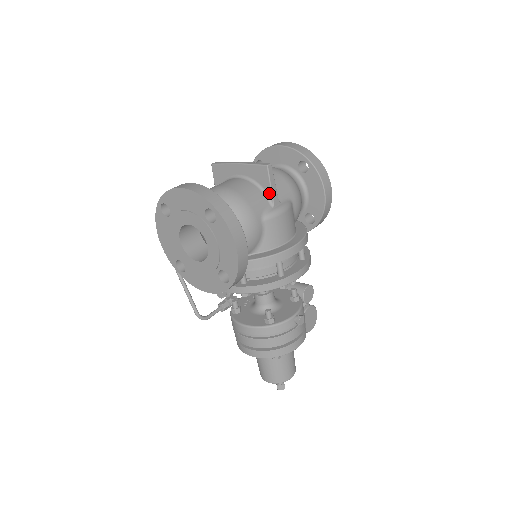
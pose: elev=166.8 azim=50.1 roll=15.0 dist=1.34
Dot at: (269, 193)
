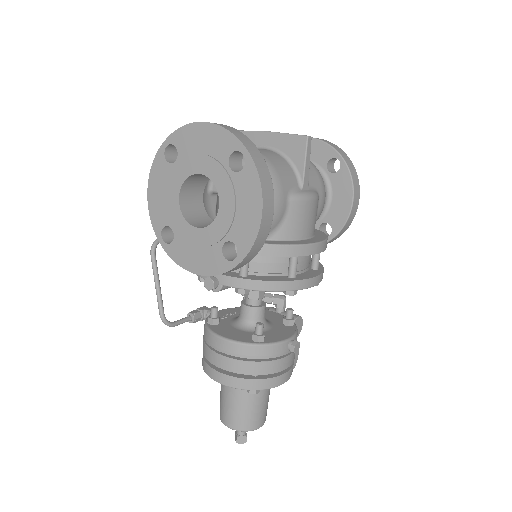
Dot at: (300, 171)
